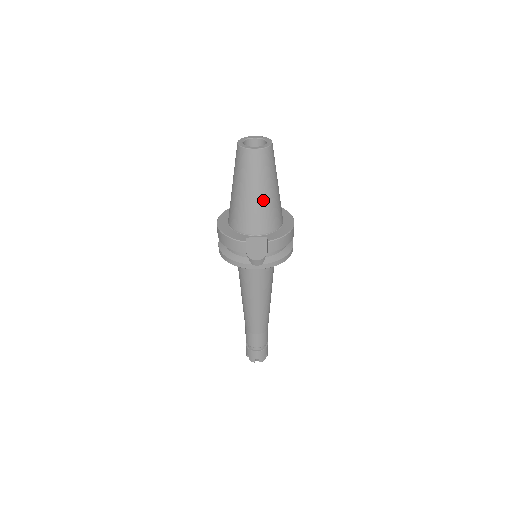
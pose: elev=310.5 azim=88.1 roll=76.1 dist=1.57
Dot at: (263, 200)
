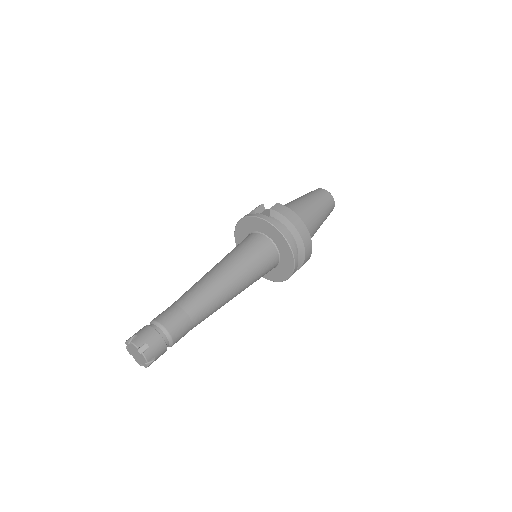
Dot at: (299, 202)
